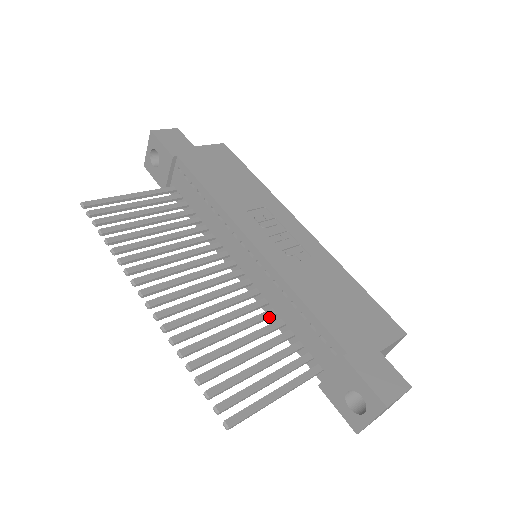
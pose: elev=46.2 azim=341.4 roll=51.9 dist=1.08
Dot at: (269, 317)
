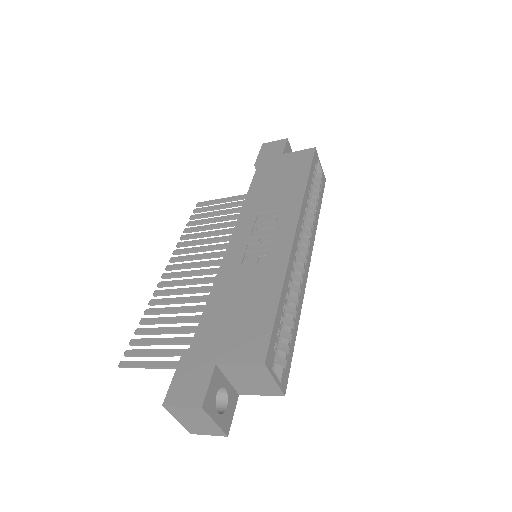
Dot at: occluded
